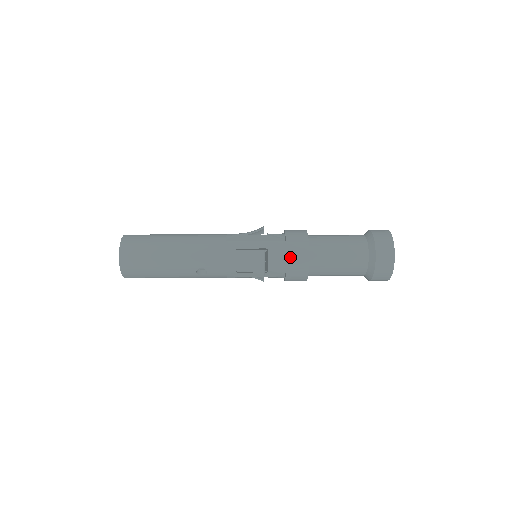
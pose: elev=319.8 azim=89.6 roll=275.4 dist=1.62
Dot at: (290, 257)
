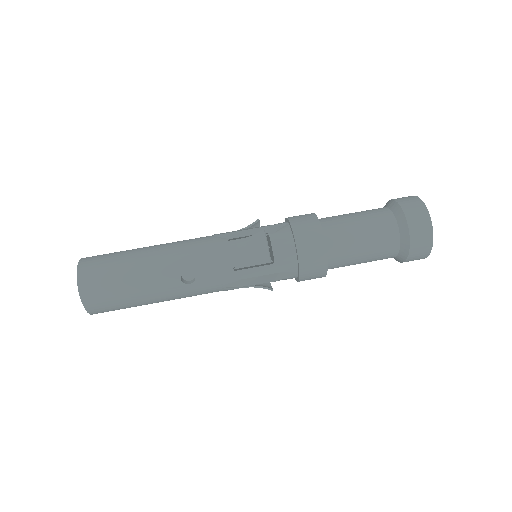
Dot at: (298, 234)
